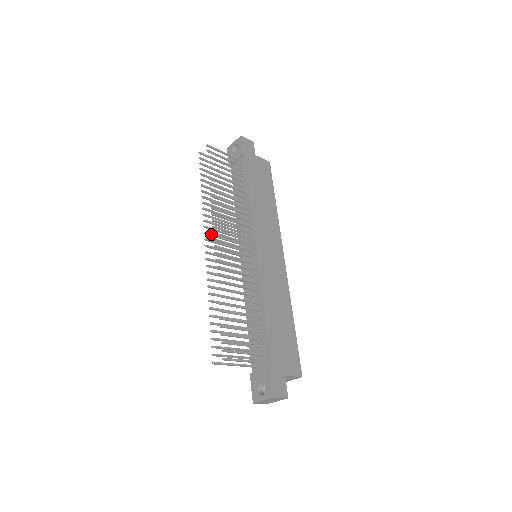
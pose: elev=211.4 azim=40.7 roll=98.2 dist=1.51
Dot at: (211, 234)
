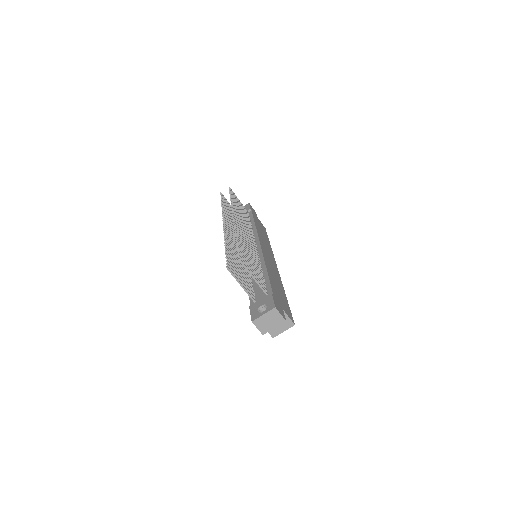
Dot at: occluded
